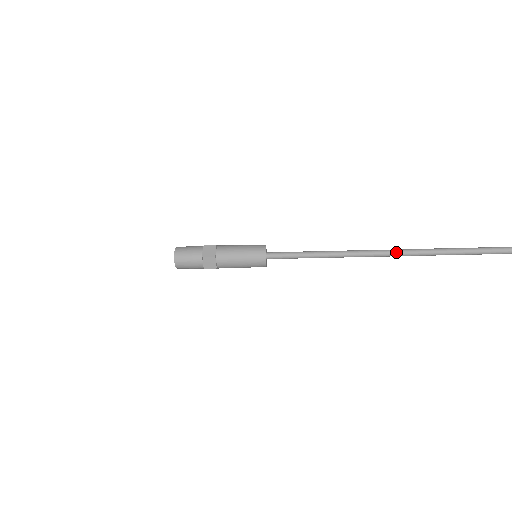
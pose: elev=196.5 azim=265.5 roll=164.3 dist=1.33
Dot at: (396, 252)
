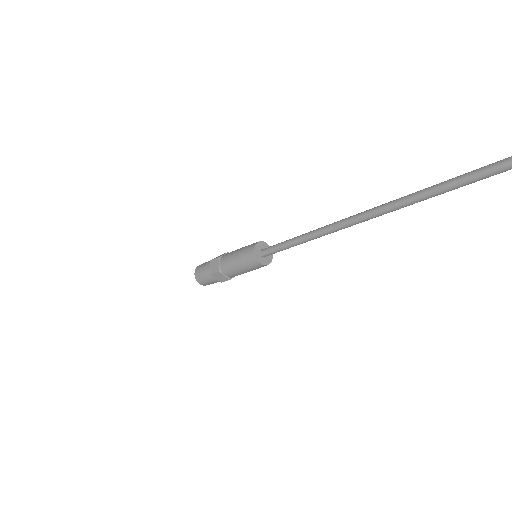
Dot at: (389, 203)
